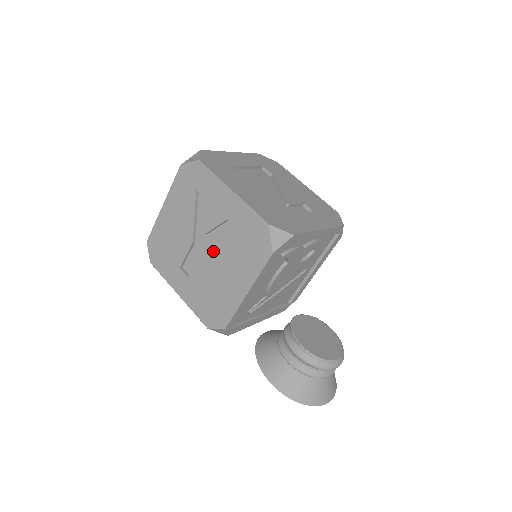
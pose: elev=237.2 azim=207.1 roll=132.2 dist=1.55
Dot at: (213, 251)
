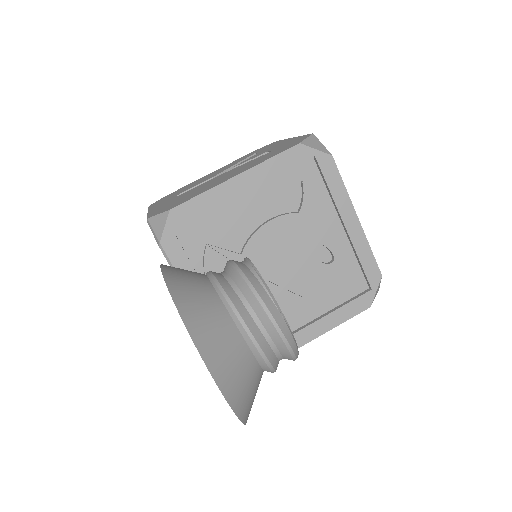
Dot at: (230, 171)
